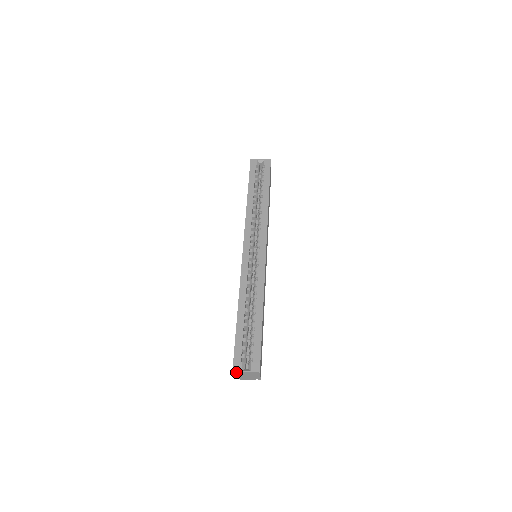
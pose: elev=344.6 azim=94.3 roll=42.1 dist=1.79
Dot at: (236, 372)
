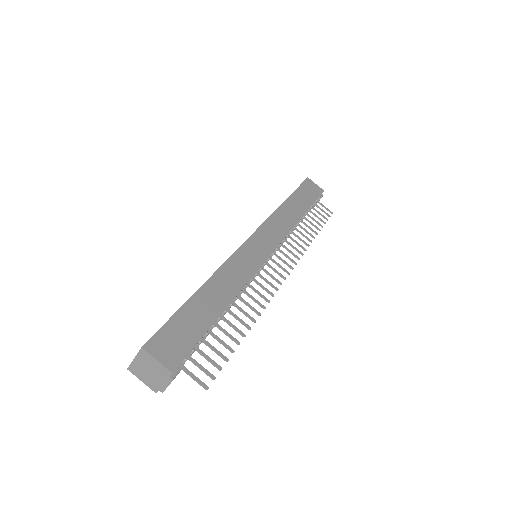
Dot at: (132, 369)
